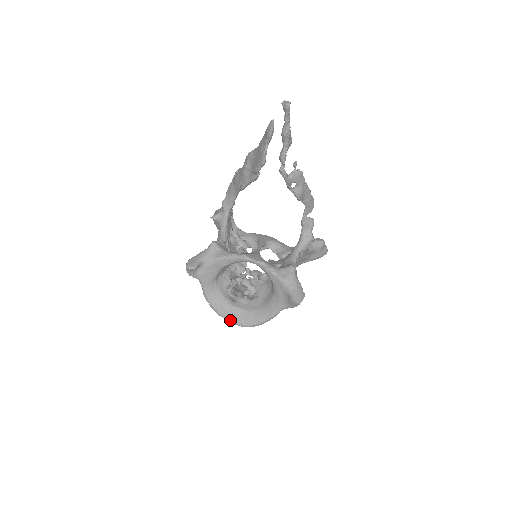
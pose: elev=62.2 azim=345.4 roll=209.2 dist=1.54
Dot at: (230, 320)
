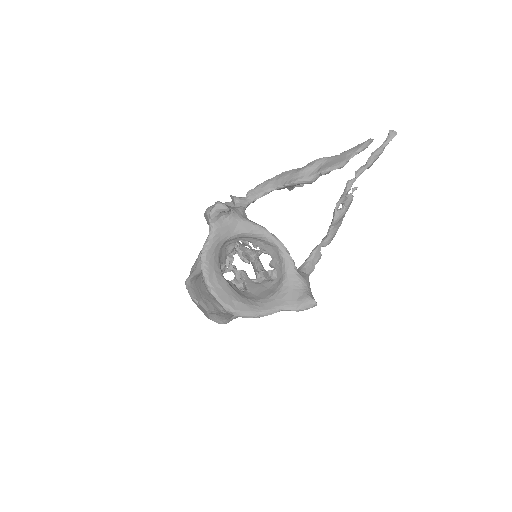
Dot at: (217, 293)
